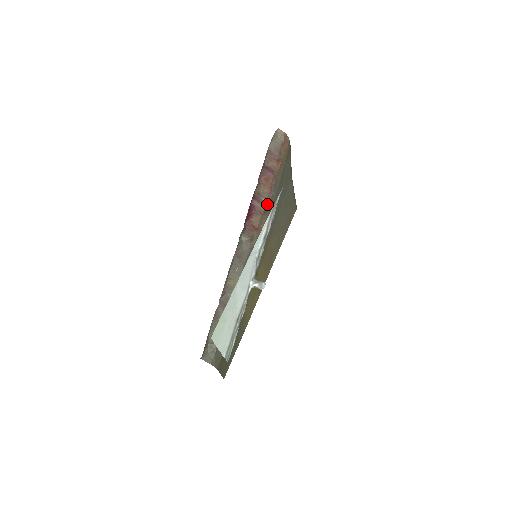
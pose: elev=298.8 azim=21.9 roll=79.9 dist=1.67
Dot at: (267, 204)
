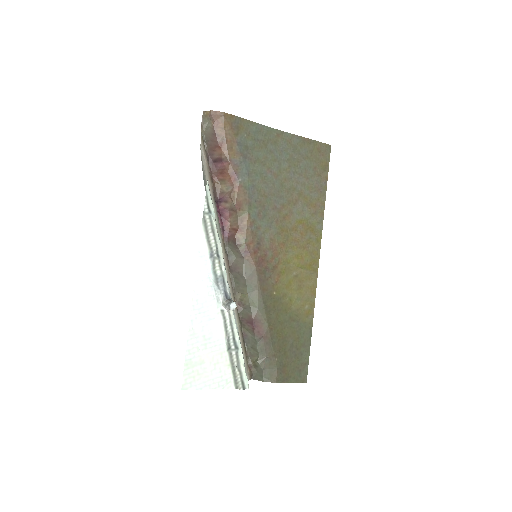
Dot at: (237, 197)
